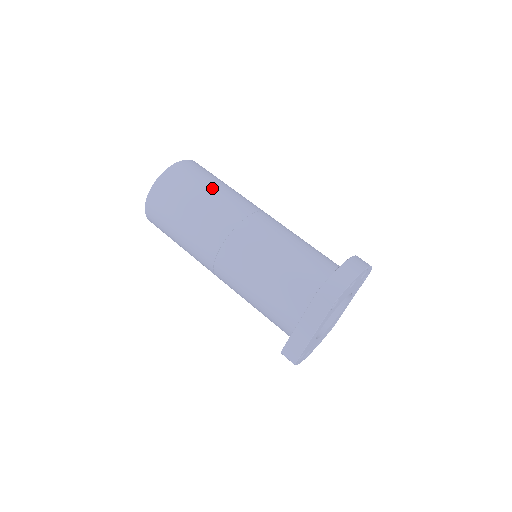
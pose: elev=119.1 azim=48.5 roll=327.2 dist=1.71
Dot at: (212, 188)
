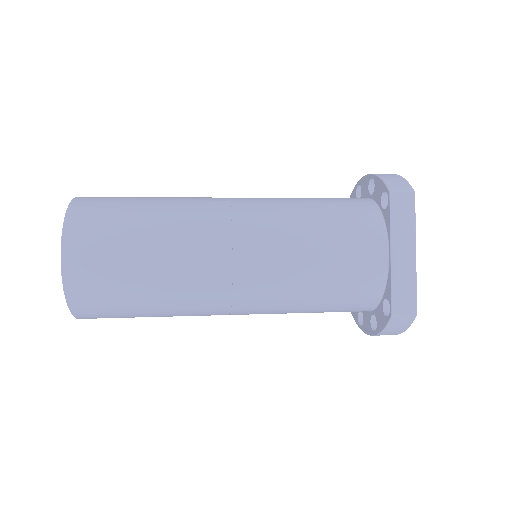
Dot at: (154, 197)
